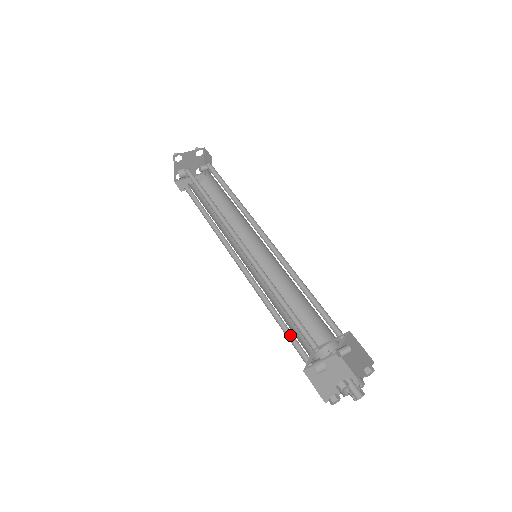
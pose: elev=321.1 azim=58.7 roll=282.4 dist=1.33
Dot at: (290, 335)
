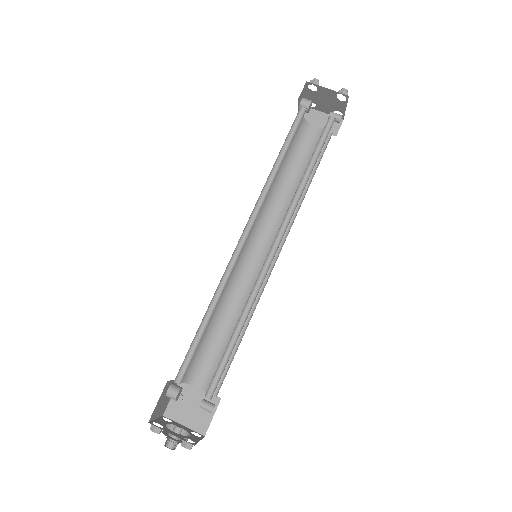
Dot at: (204, 345)
